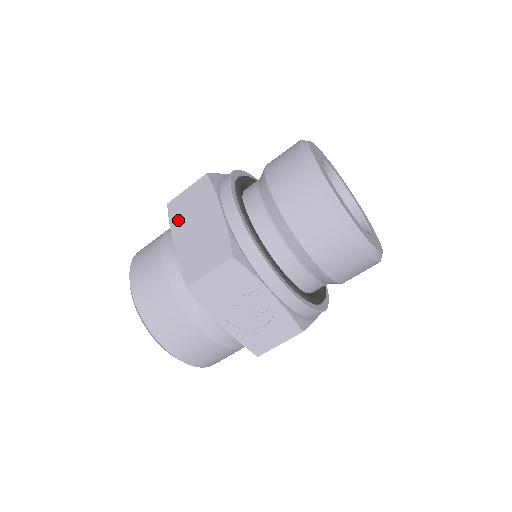
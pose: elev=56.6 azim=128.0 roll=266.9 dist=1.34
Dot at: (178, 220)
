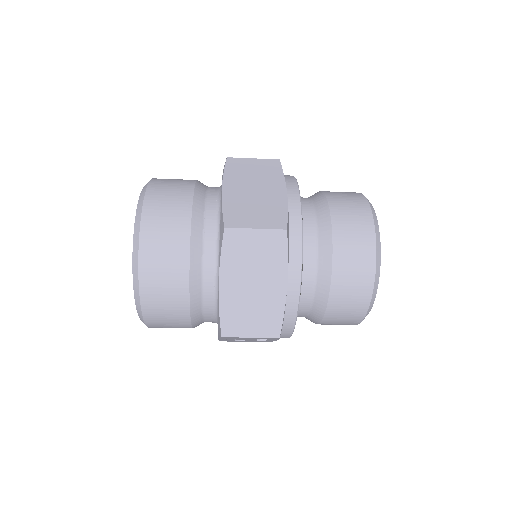
Dot at: (233, 260)
